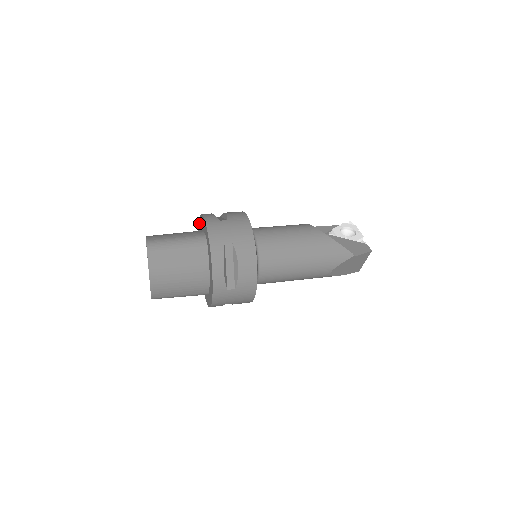
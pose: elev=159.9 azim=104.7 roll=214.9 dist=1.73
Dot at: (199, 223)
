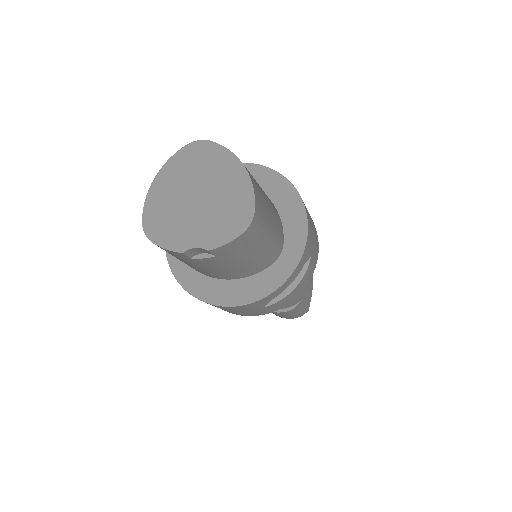
Dot at: occluded
